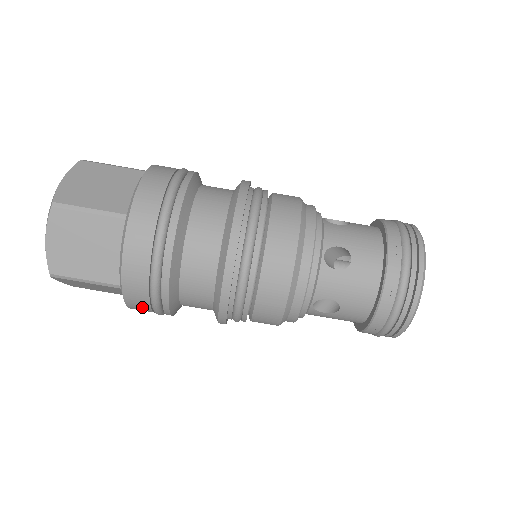
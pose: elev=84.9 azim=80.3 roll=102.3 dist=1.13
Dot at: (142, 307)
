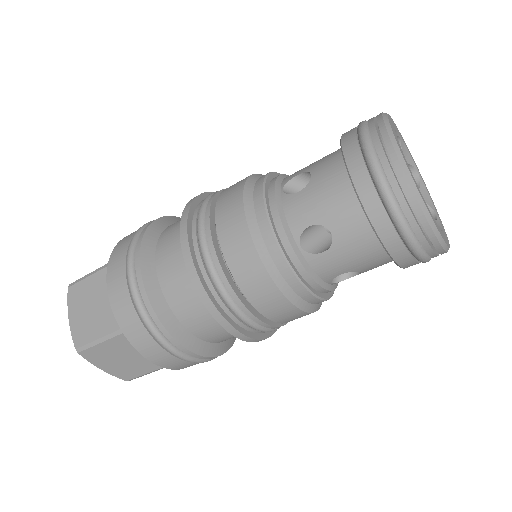
Dot at: occluded
